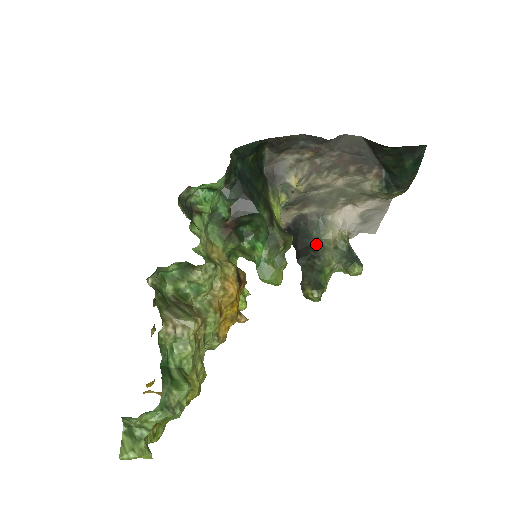
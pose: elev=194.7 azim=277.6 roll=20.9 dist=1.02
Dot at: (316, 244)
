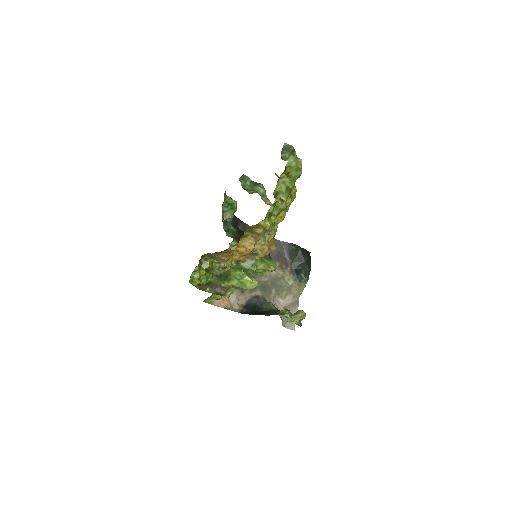
Dot at: (268, 310)
